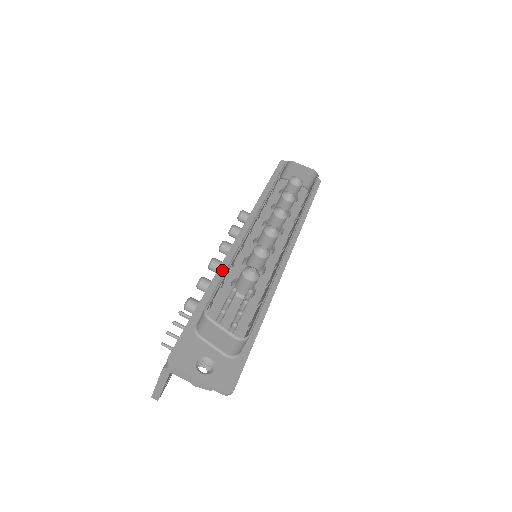
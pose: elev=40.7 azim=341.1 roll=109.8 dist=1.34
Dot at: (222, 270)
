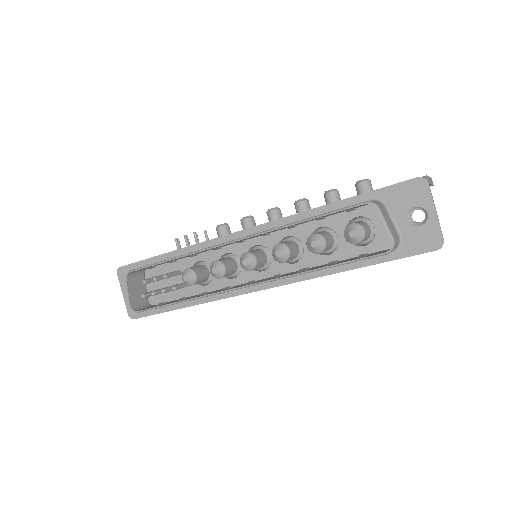
Dot at: (199, 247)
